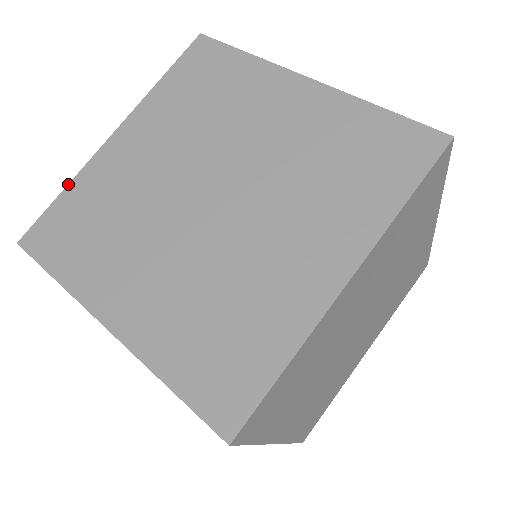
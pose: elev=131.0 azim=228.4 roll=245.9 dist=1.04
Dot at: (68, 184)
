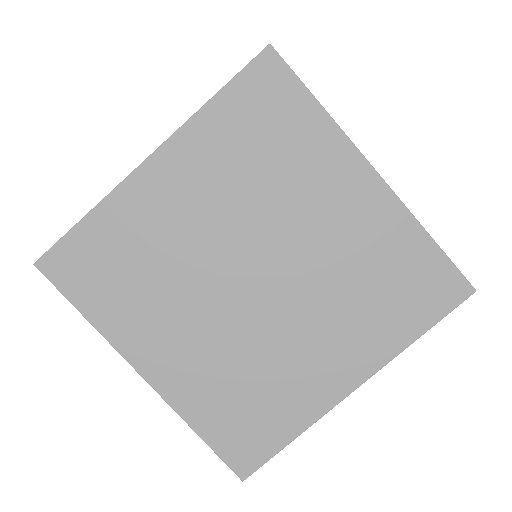
Dot at: occluded
